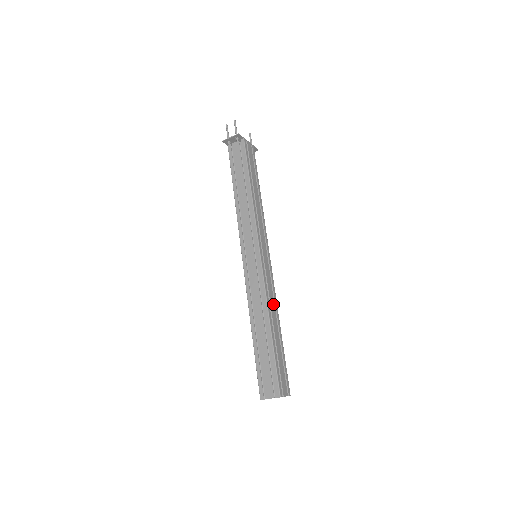
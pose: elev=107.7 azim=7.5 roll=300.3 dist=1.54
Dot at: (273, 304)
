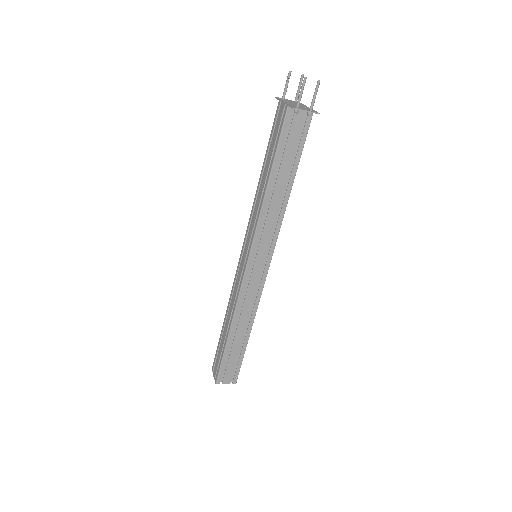
Dot at: occluded
